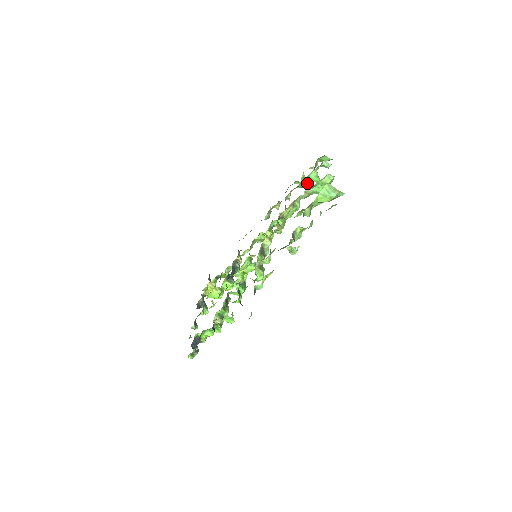
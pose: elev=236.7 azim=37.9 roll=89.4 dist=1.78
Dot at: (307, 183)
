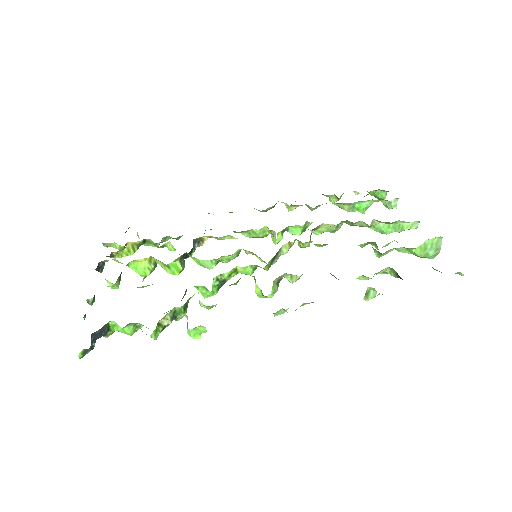
Dot at: (352, 207)
